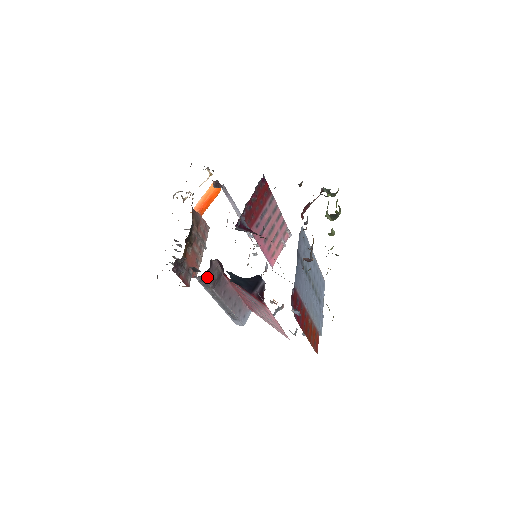
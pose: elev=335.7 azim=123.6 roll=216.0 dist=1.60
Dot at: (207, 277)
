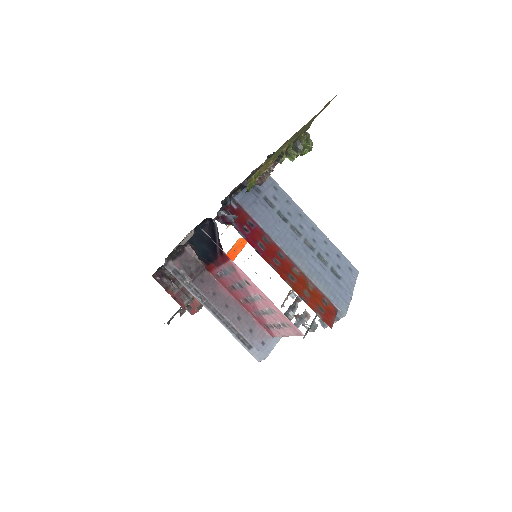
Dot at: (179, 264)
